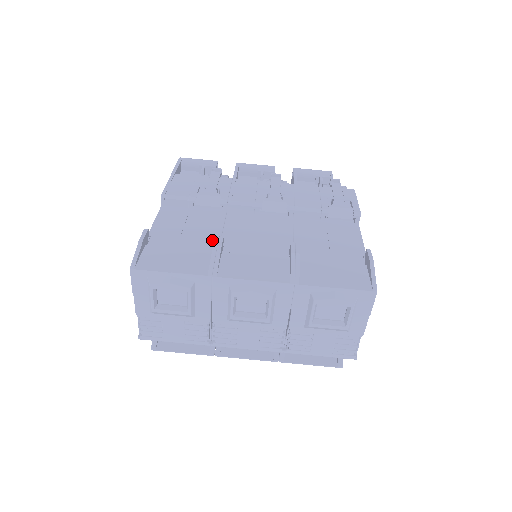
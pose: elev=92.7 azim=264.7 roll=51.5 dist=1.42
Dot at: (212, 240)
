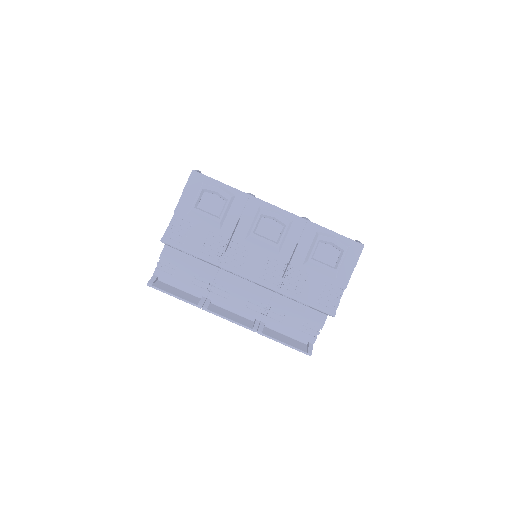
Dot at: occluded
